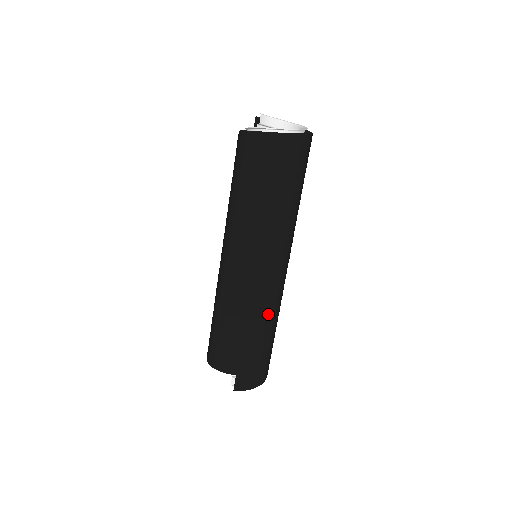
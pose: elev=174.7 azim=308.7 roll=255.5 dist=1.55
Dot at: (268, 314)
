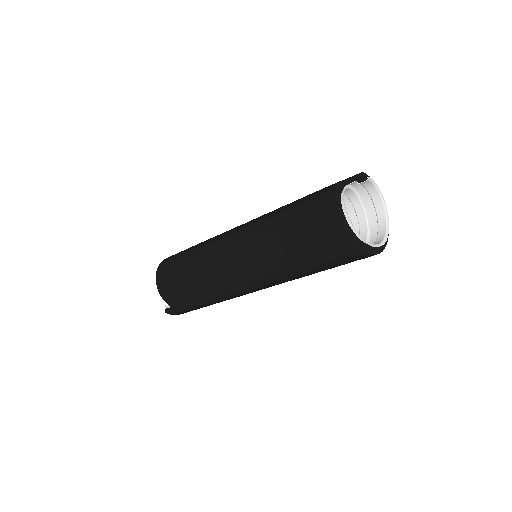
Dot at: occluded
